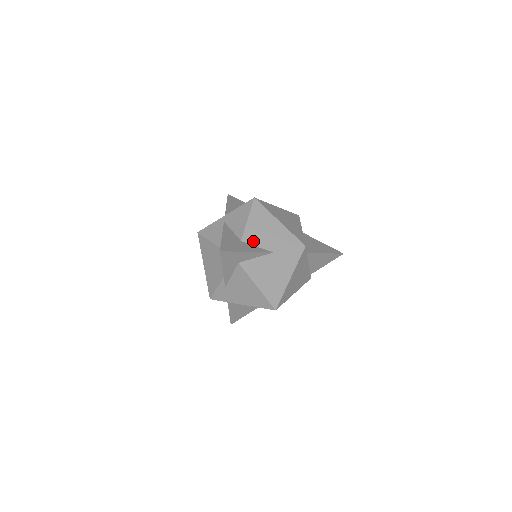
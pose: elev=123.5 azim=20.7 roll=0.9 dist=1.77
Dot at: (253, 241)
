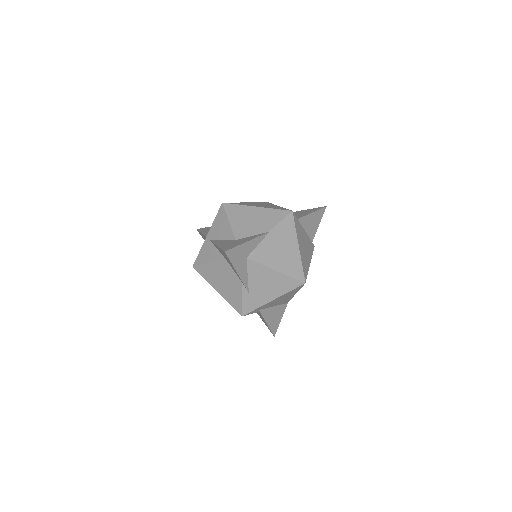
Dot at: (246, 234)
